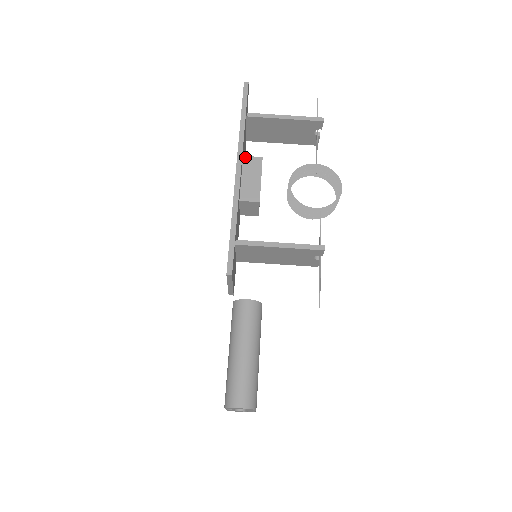
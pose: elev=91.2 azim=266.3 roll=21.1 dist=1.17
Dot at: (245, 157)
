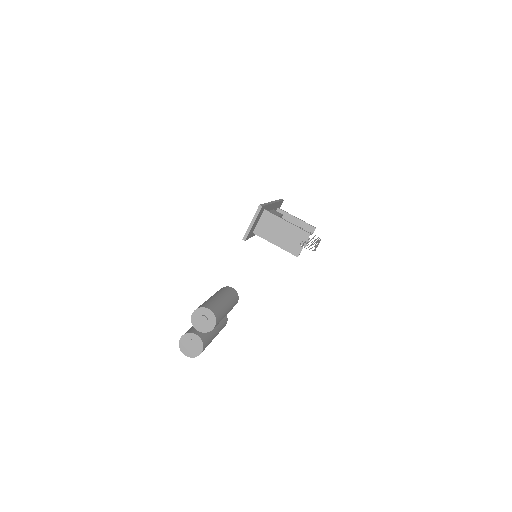
Dot at: (274, 210)
